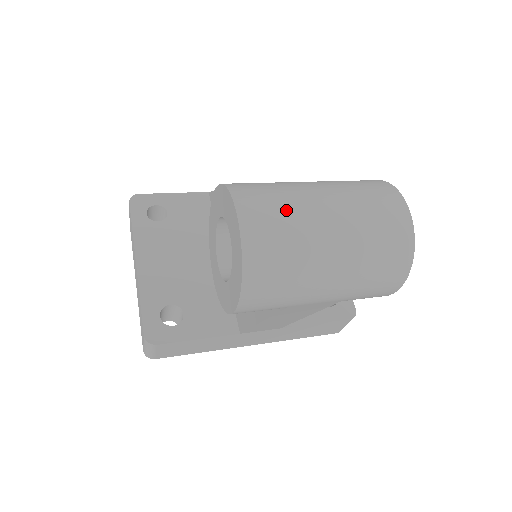
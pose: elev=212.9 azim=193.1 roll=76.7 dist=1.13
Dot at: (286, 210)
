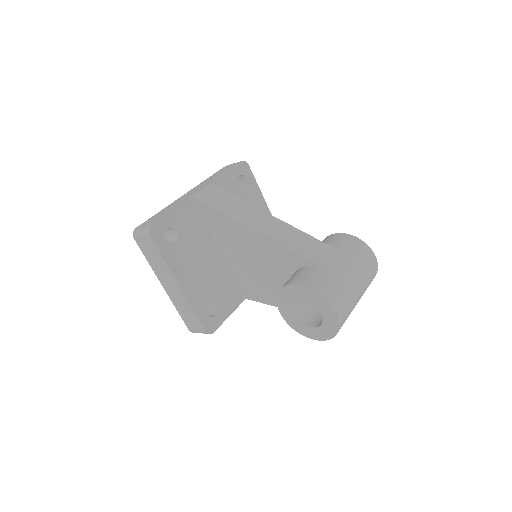
Dot at: (349, 299)
